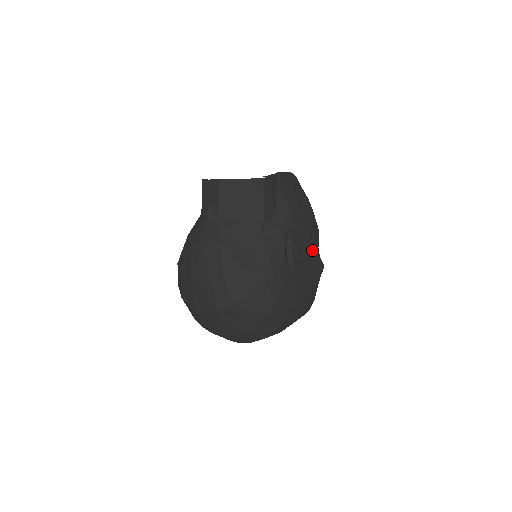
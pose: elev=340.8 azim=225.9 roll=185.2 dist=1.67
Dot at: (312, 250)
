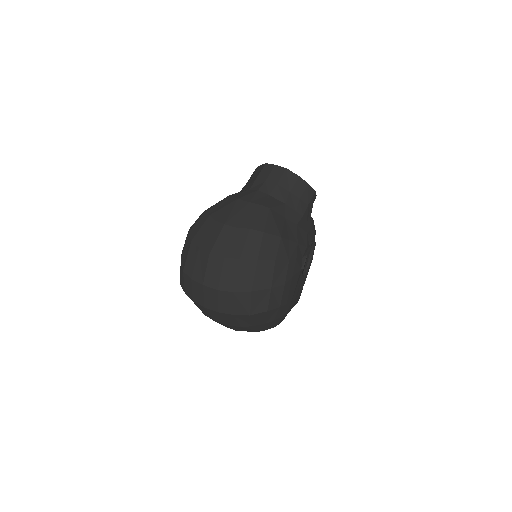
Dot at: (306, 275)
